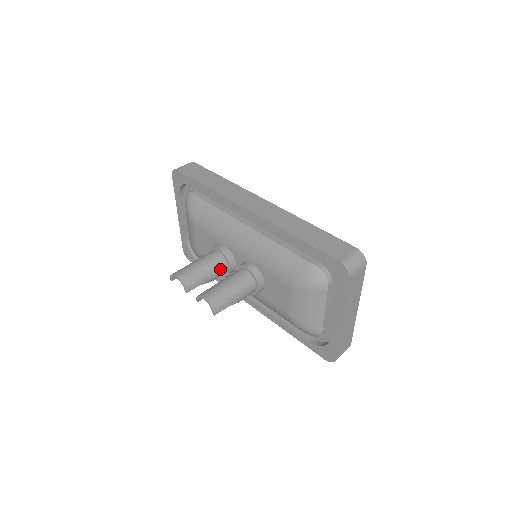
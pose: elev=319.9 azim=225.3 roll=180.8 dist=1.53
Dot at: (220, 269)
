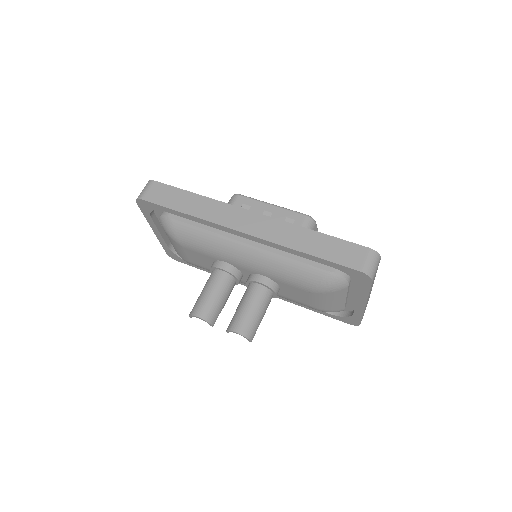
Dot at: (231, 287)
